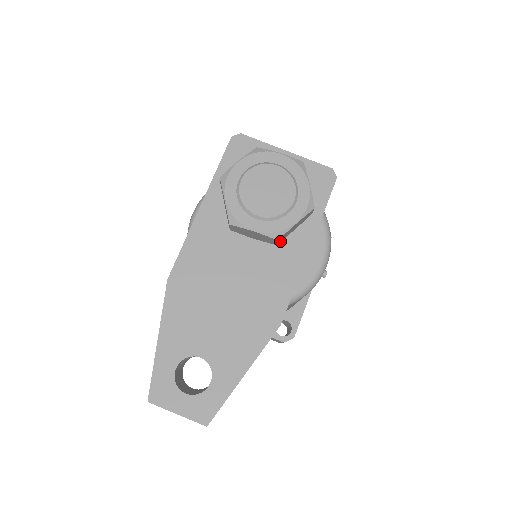
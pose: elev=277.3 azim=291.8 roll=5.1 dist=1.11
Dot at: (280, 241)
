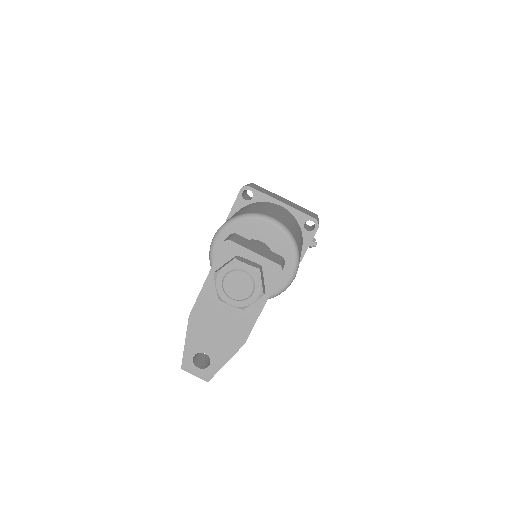
Dot at: occluded
